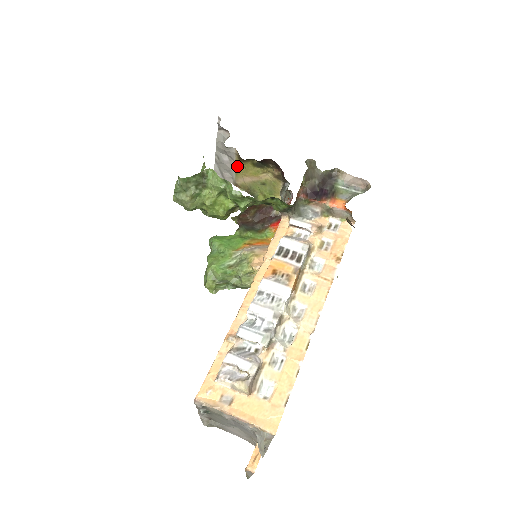
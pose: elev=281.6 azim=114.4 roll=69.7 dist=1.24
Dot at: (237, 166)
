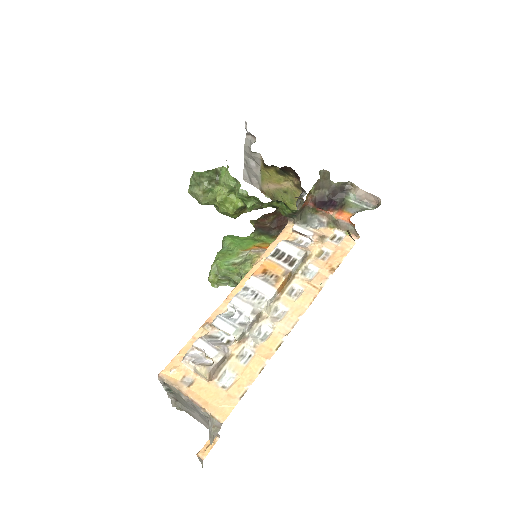
Dot at: (262, 172)
